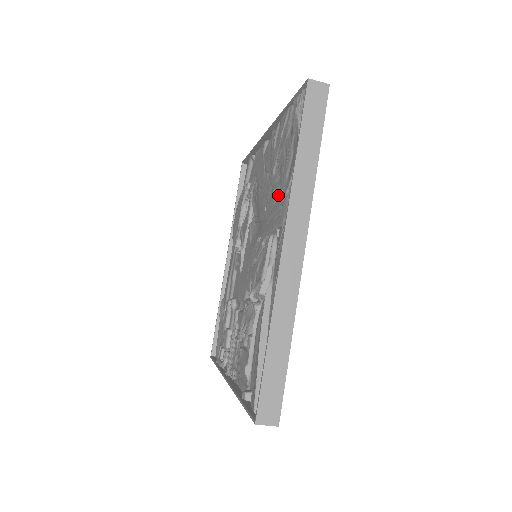
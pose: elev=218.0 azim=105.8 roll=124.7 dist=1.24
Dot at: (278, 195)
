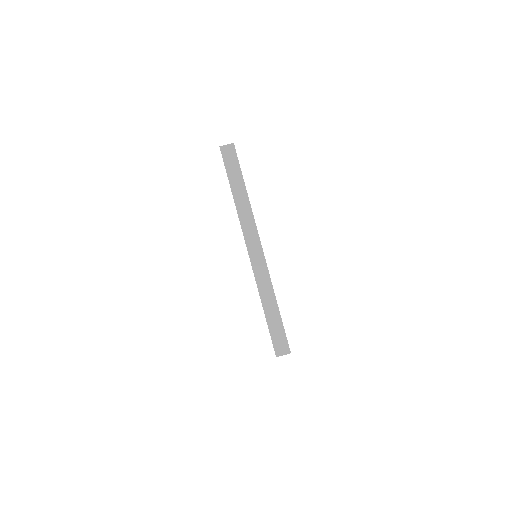
Dot at: occluded
